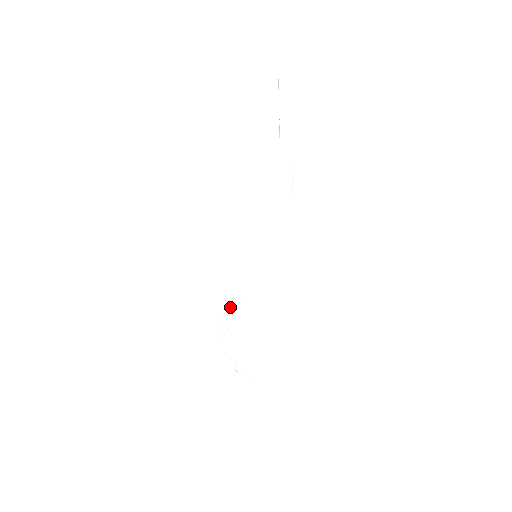
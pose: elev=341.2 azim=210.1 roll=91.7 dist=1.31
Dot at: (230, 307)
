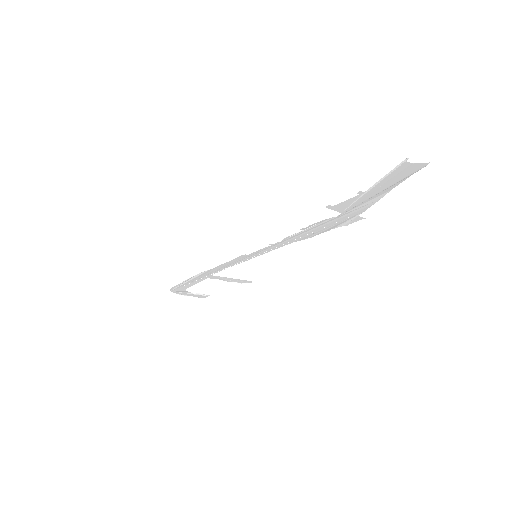
Dot at: (199, 277)
